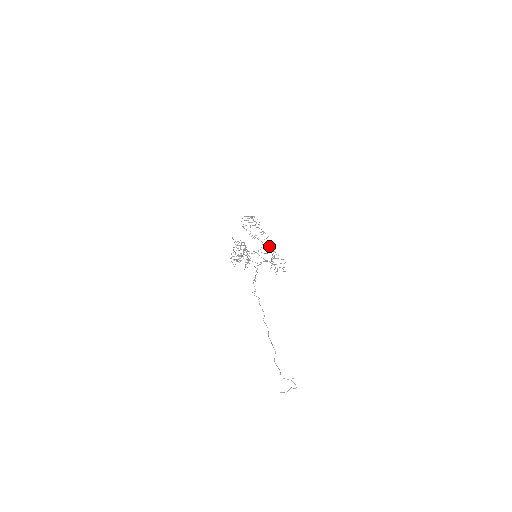
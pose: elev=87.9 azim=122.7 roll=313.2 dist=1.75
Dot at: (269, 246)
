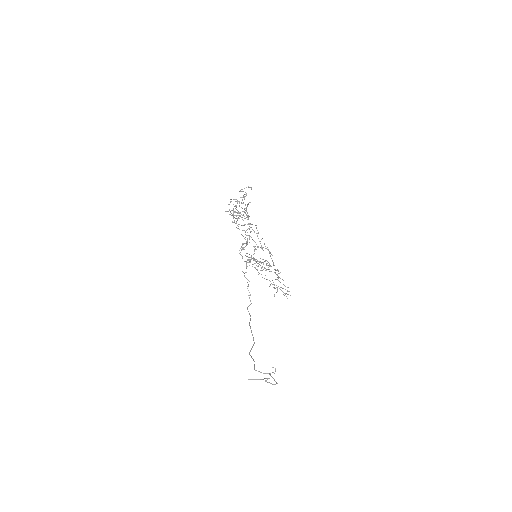
Dot at: occluded
